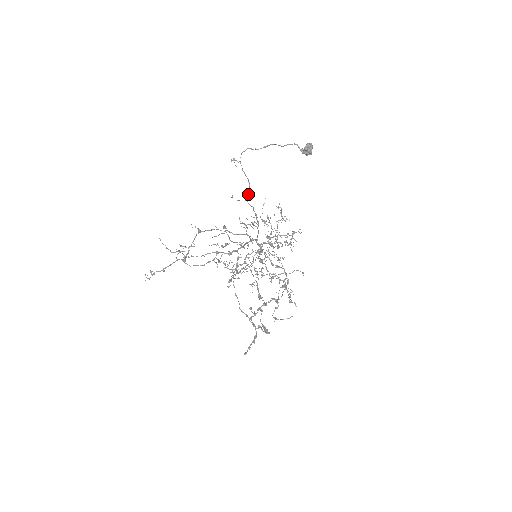
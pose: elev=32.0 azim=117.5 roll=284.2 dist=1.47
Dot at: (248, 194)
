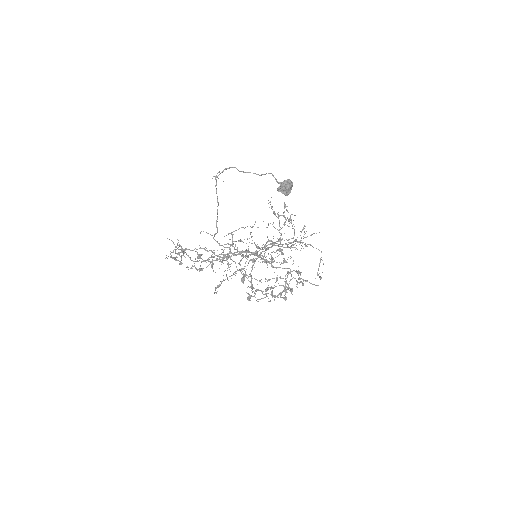
Dot at: (215, 234)
